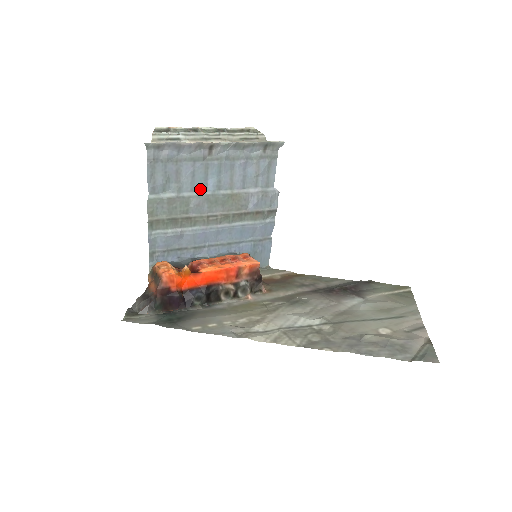
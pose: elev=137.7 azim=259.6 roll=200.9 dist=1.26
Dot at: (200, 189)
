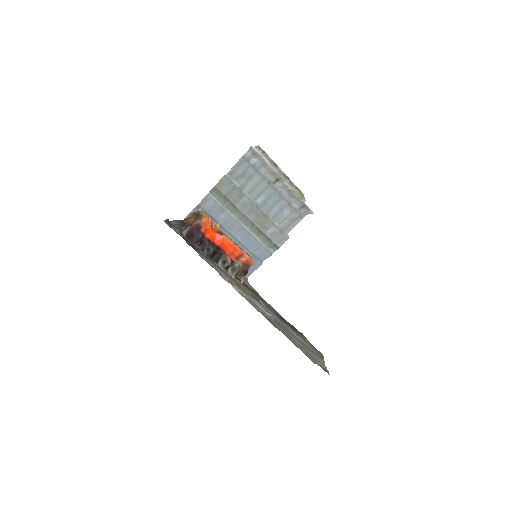
Dot at: (253, 196)
